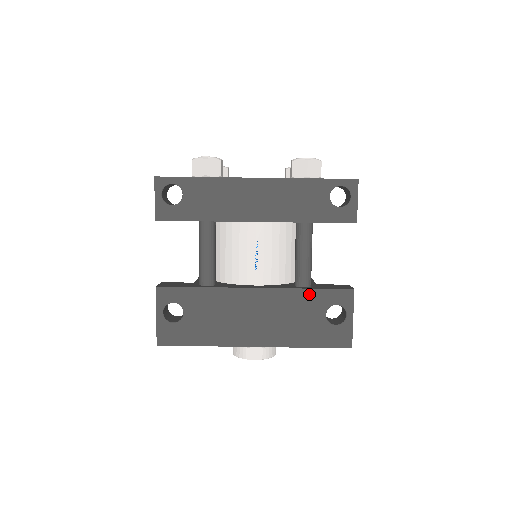
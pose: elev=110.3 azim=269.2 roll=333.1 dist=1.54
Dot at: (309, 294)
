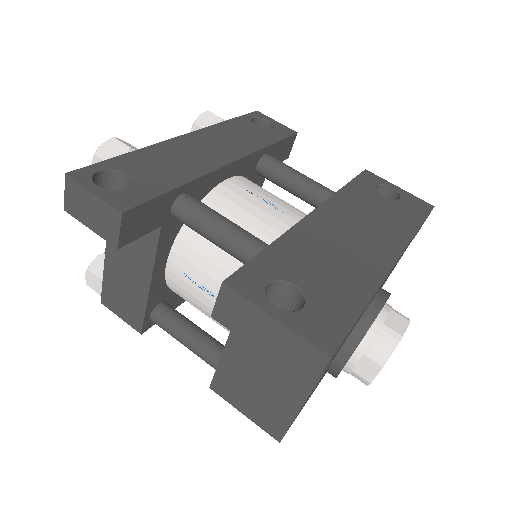
Dot at: (351, 189)
